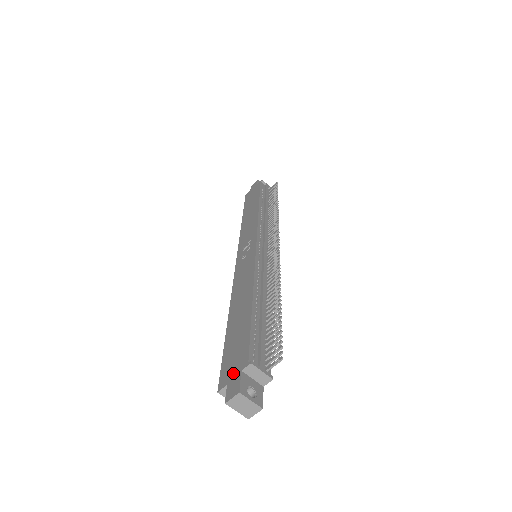
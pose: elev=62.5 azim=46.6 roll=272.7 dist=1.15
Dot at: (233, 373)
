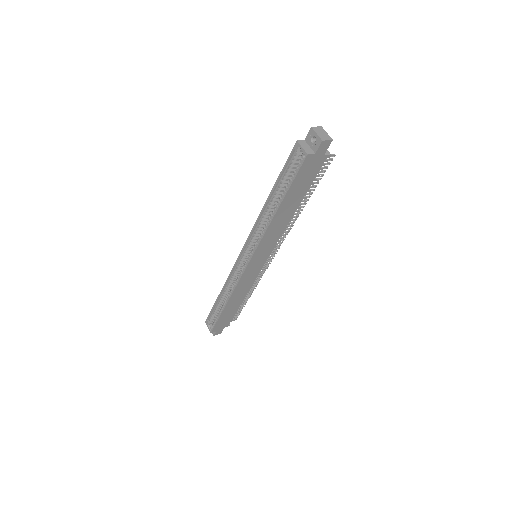
Dot at: occluded
